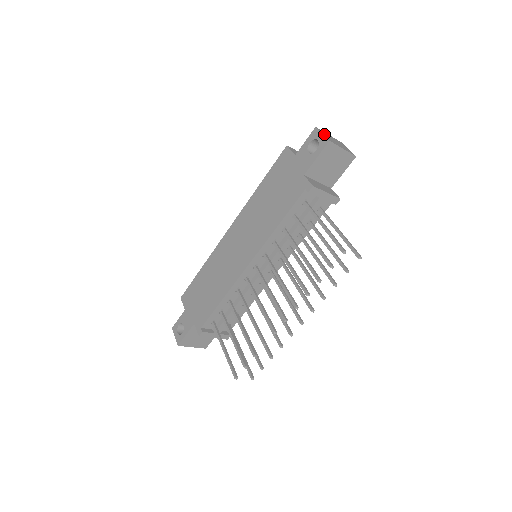
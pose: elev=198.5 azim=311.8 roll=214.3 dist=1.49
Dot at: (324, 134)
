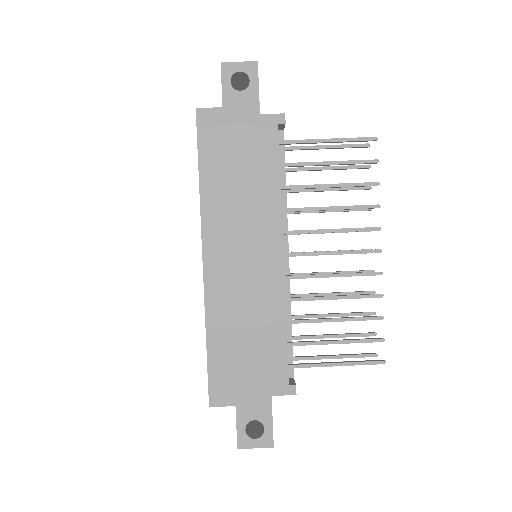
Dot at: (236, 64)
